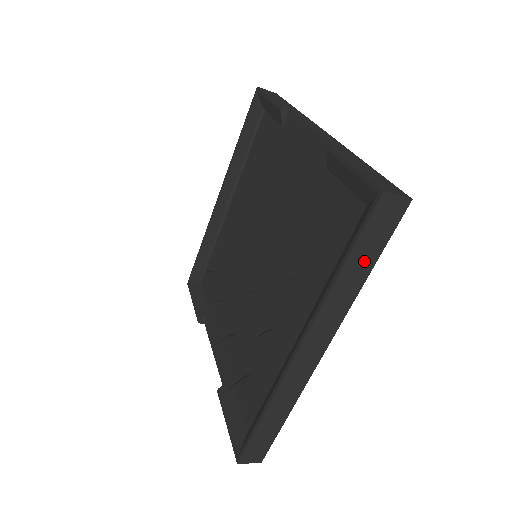
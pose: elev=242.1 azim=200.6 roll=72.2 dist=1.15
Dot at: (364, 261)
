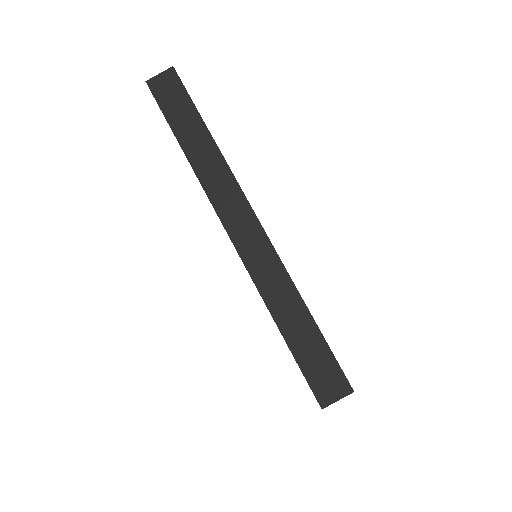
Dot at: (191, 126)
